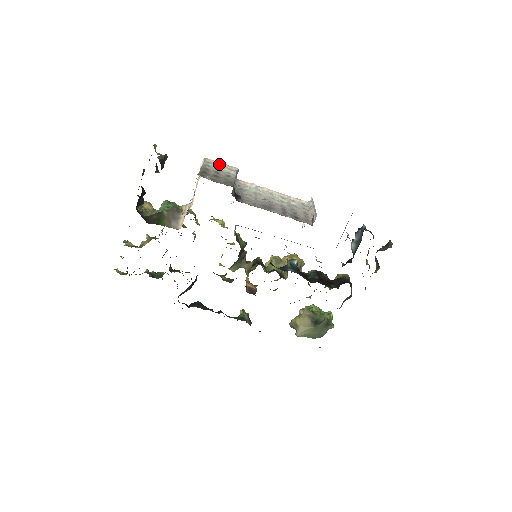
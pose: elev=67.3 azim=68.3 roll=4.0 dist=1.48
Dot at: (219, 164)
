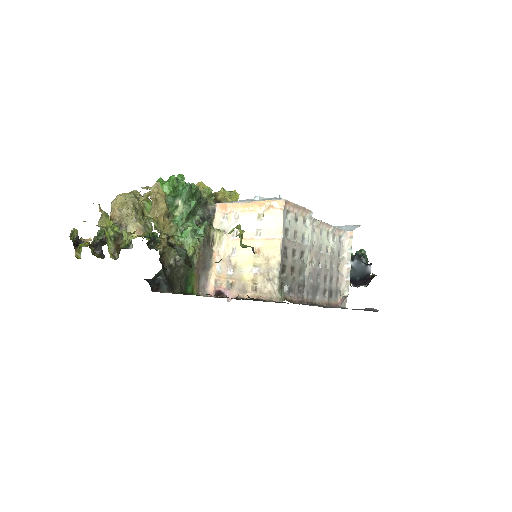
Dot at: (297, 210)
